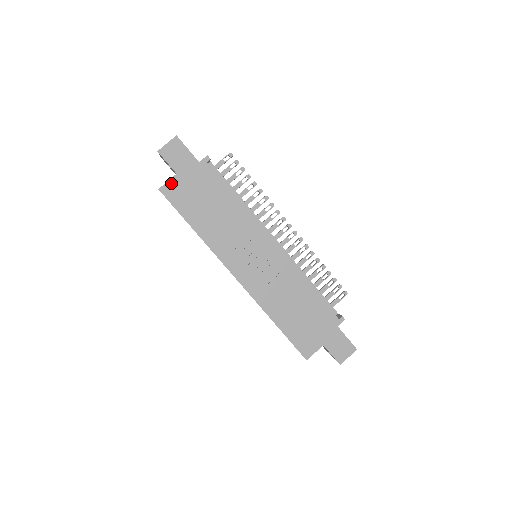
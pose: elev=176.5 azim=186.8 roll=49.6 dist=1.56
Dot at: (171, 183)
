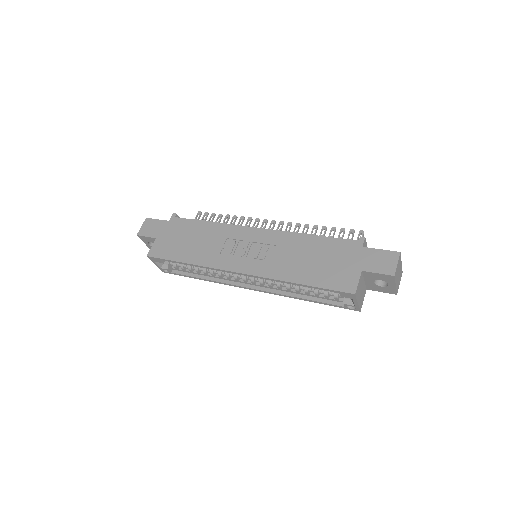
Dot at: (154, 246)
